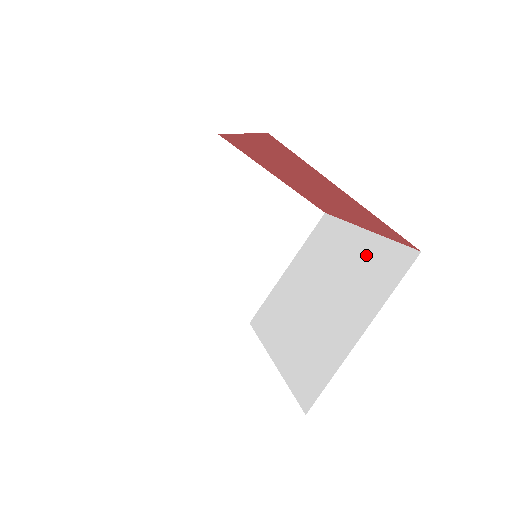
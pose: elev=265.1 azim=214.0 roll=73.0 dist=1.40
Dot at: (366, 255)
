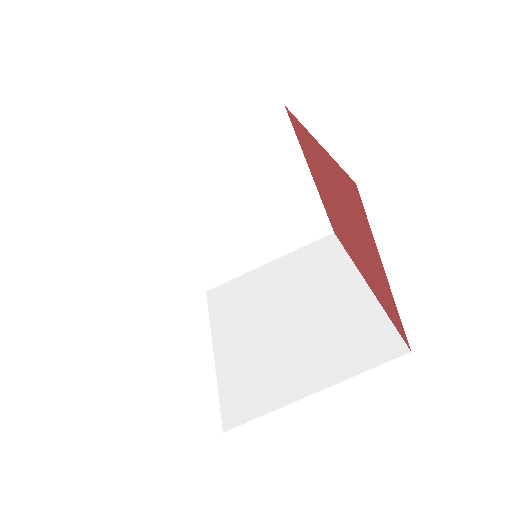
Dot at: (355, 312)
